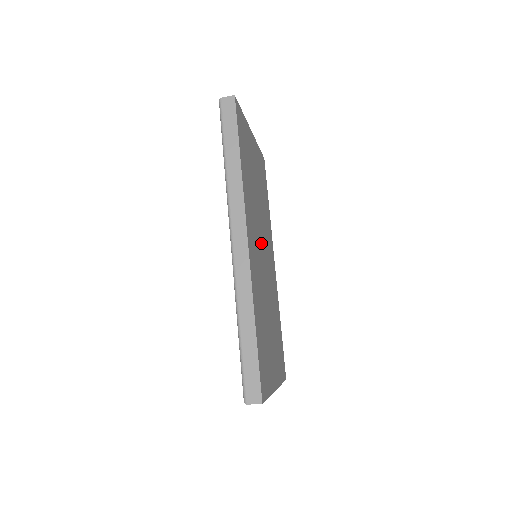
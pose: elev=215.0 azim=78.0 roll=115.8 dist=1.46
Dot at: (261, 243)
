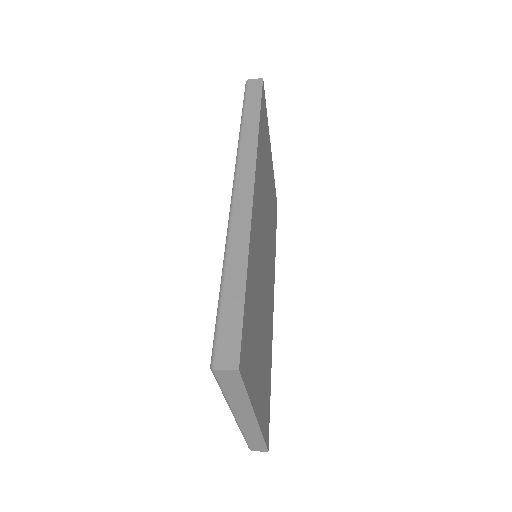
Dot at: (265, 240)
